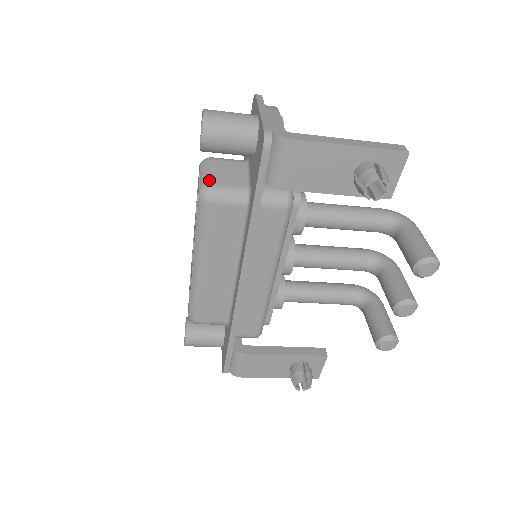
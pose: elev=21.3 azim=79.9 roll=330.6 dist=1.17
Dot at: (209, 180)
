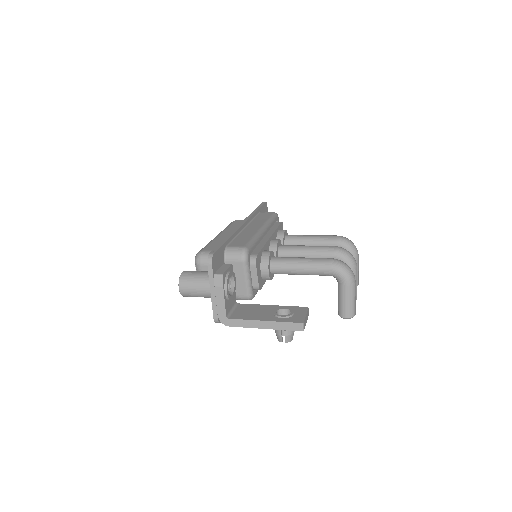
Dot at: occluded
